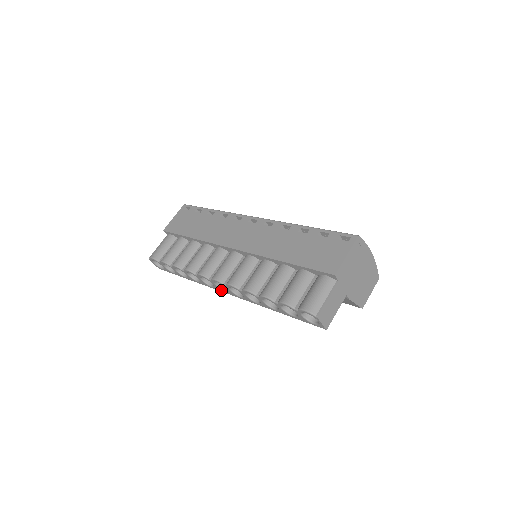
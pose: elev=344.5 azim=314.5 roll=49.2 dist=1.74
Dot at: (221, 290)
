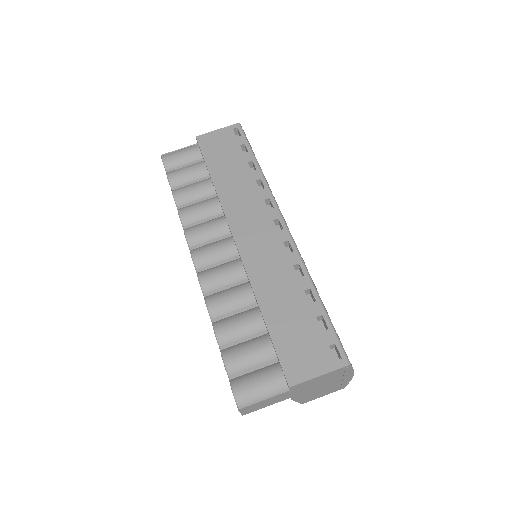
Dot at: occluded
